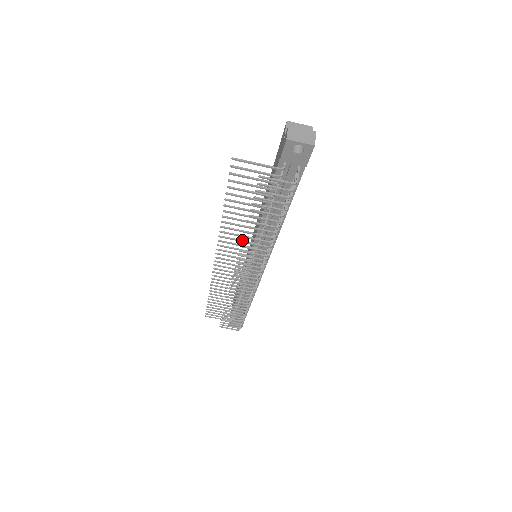
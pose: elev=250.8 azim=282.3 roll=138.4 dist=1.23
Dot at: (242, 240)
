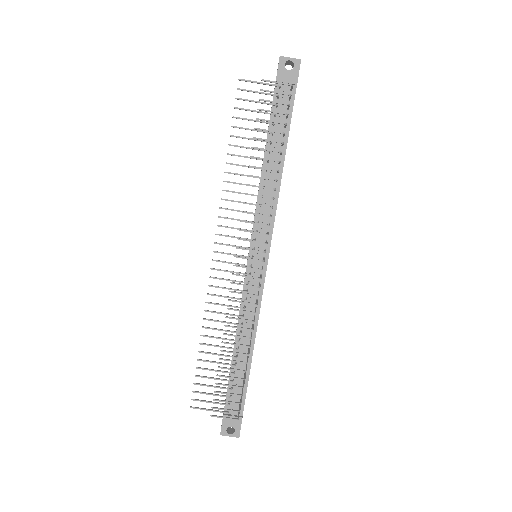
Dot at: occluded
